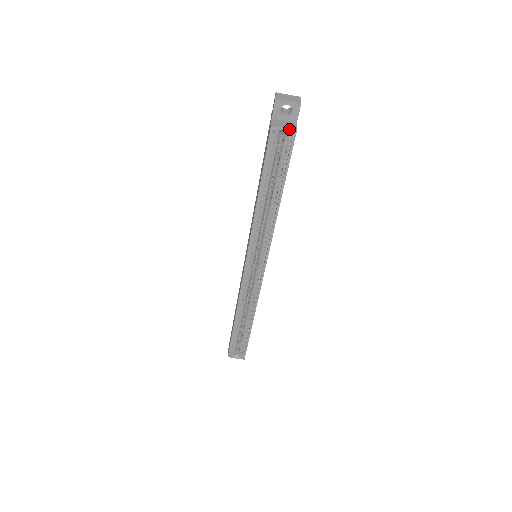
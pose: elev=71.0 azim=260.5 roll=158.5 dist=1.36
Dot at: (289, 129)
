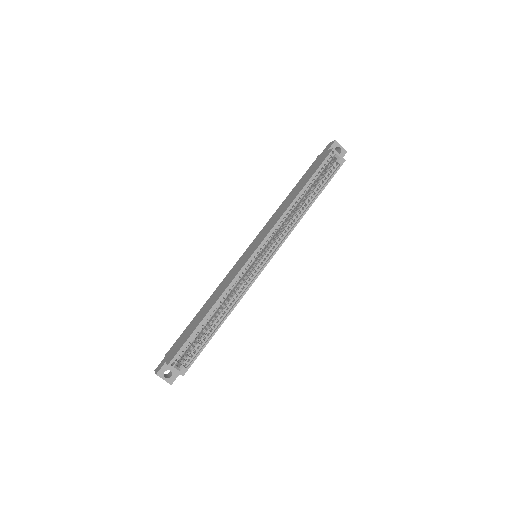
Dot at: (342, 157)
